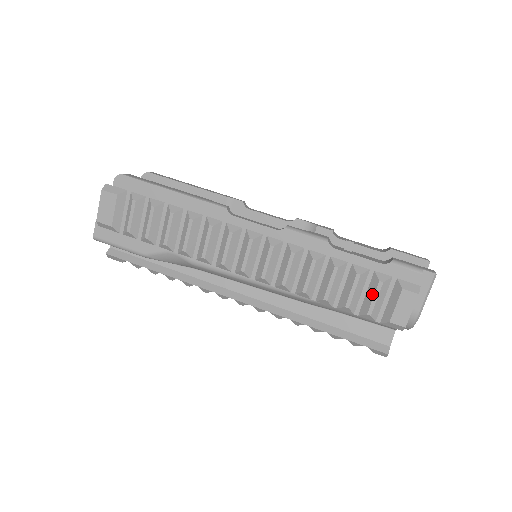
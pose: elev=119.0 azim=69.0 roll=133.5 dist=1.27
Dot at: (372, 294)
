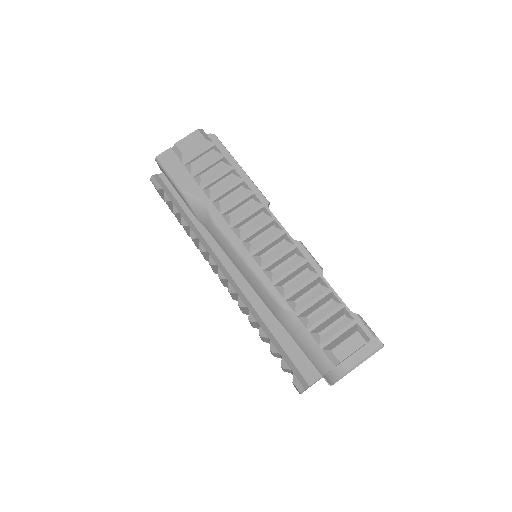
Dot at: (332, 321)
